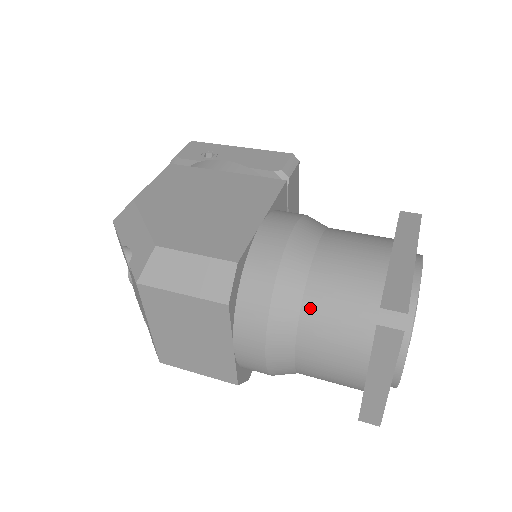
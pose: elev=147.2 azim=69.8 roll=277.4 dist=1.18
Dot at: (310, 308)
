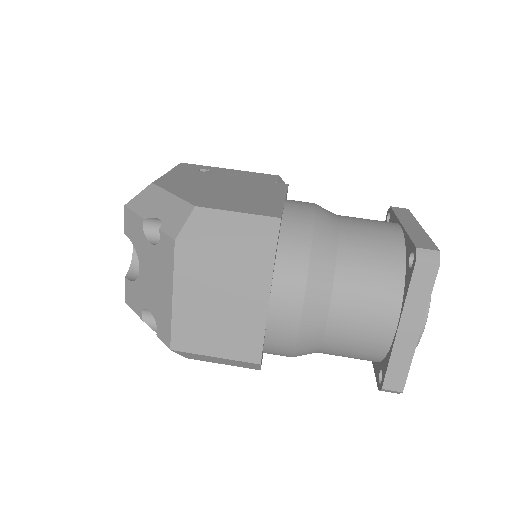
Dot at: (344, 264)
